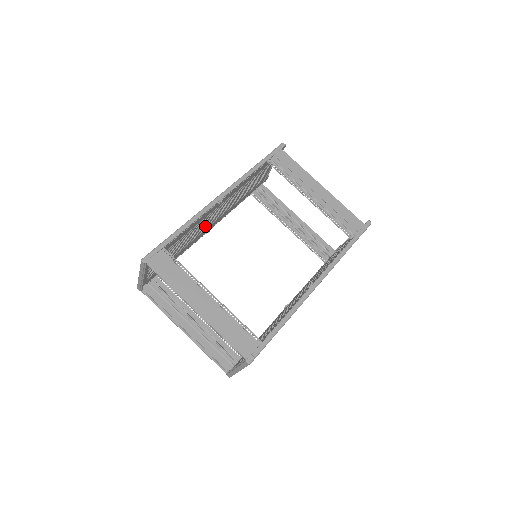
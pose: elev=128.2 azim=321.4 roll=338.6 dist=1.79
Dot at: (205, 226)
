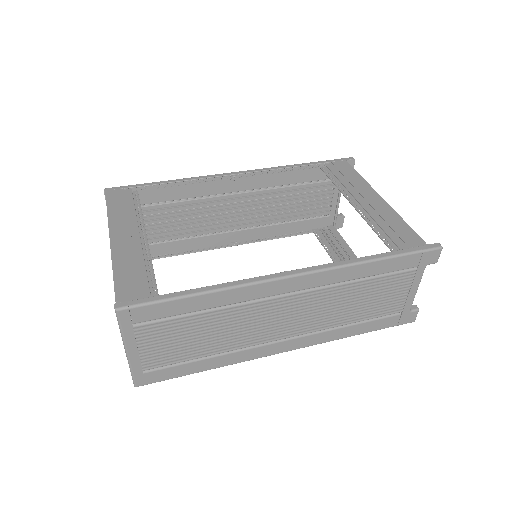
Dot at: (223, 223)
